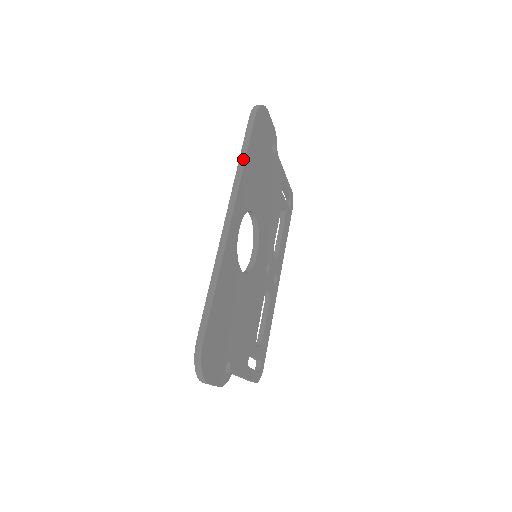
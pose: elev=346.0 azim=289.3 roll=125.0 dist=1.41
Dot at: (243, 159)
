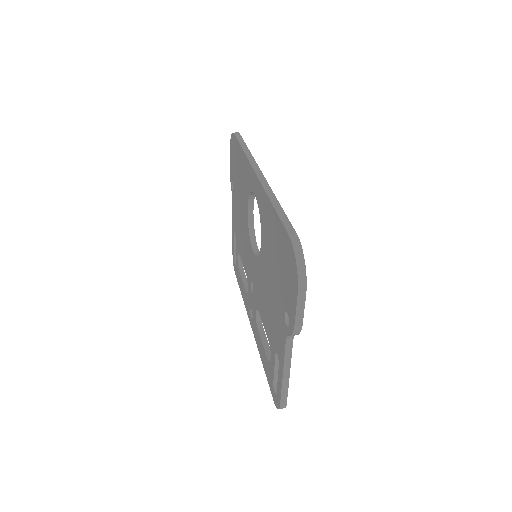
Dot at: (246, 149)
